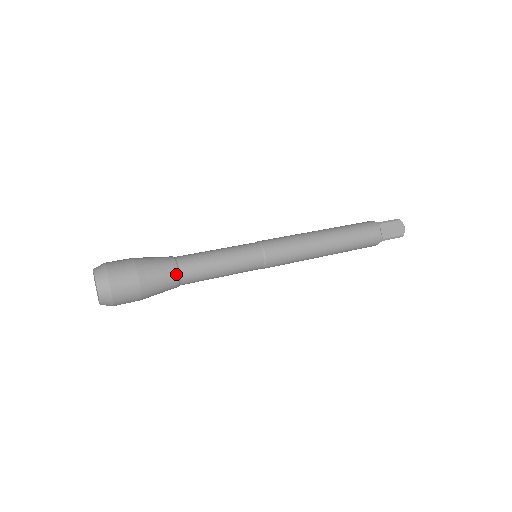
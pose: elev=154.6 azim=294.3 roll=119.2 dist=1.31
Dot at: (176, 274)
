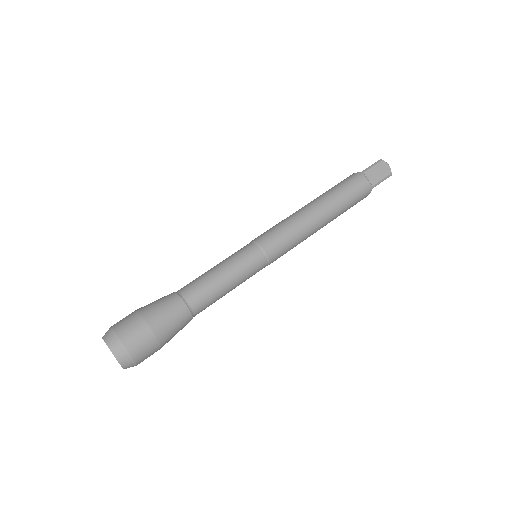
Dot at: (185, 308)
